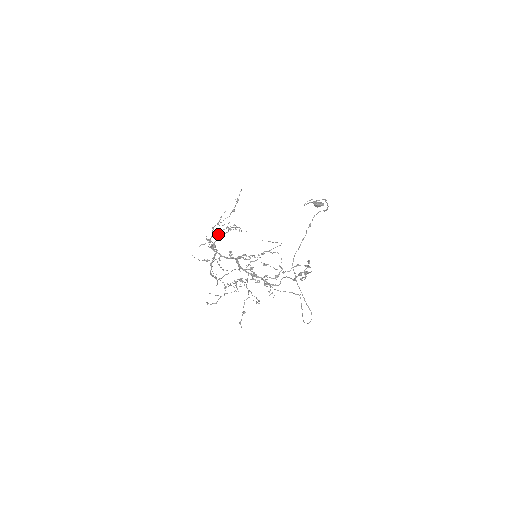
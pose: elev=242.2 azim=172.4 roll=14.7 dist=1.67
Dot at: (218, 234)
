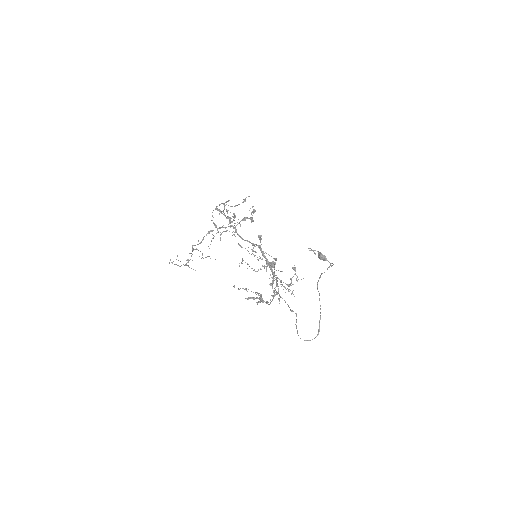
Dot at: occluded
